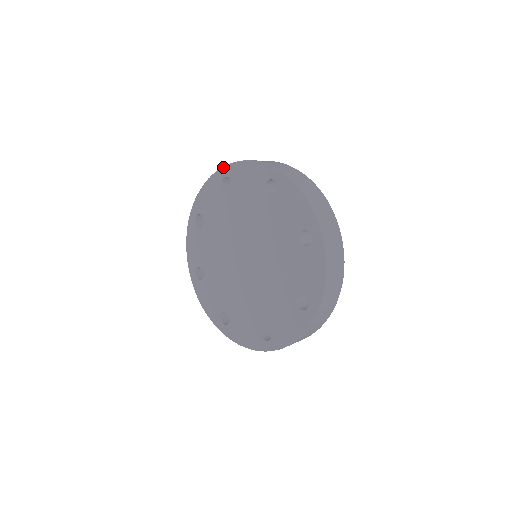
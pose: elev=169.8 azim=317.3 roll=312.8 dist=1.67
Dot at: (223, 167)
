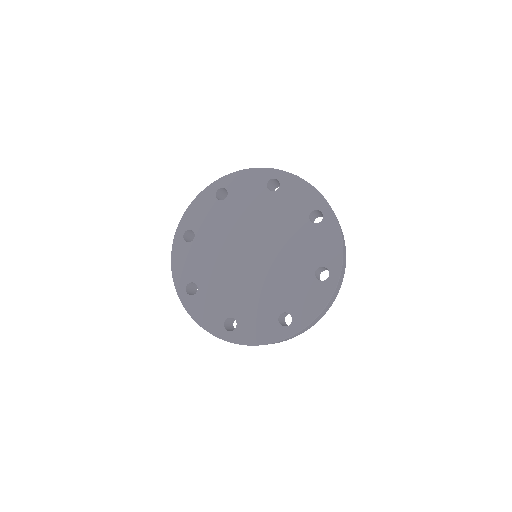
Dot at: (279, 170)
